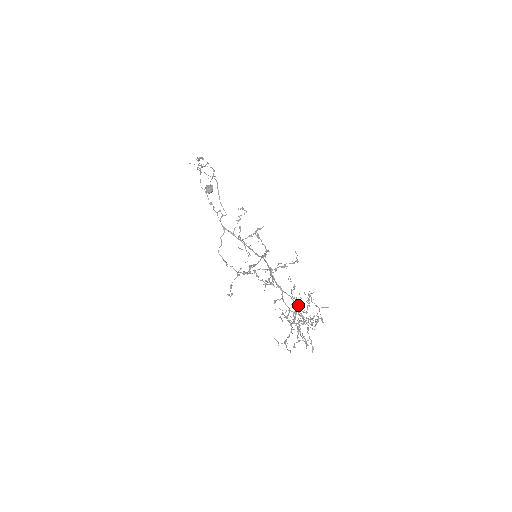
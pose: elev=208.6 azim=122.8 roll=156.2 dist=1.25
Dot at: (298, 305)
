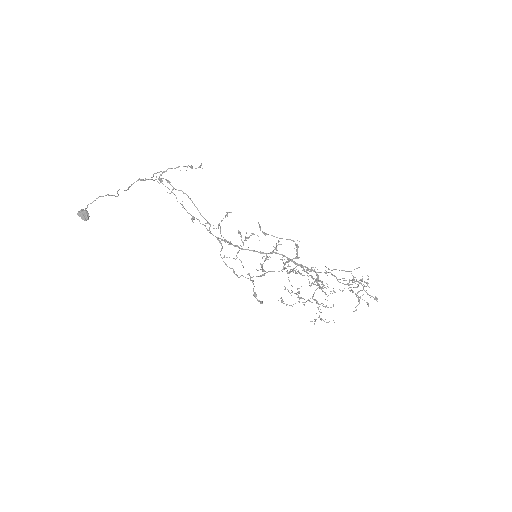
Dot at: (320, 281)
